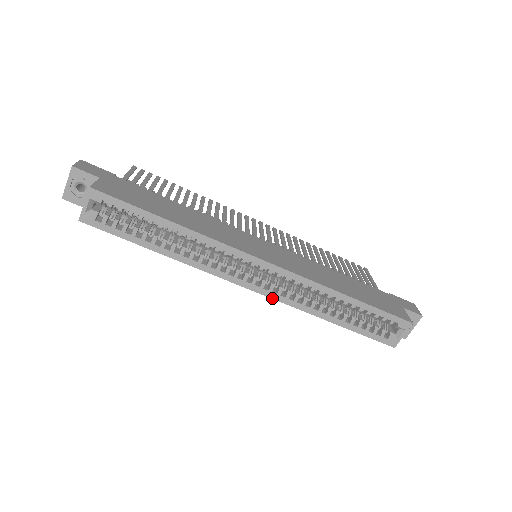
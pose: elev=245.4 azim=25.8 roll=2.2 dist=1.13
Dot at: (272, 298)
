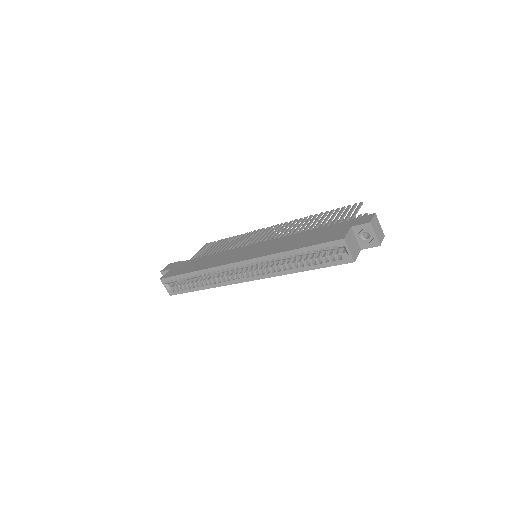
Dot at: occluded
